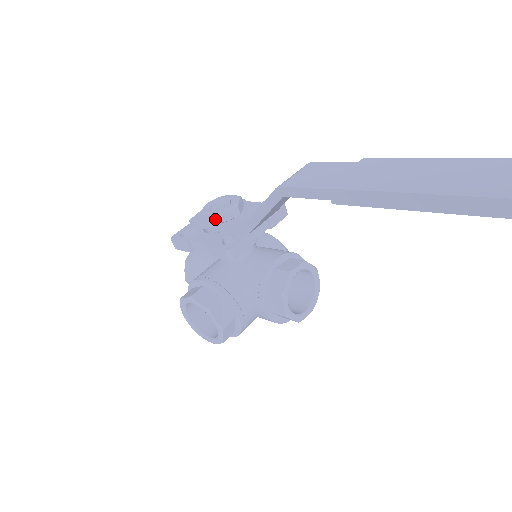
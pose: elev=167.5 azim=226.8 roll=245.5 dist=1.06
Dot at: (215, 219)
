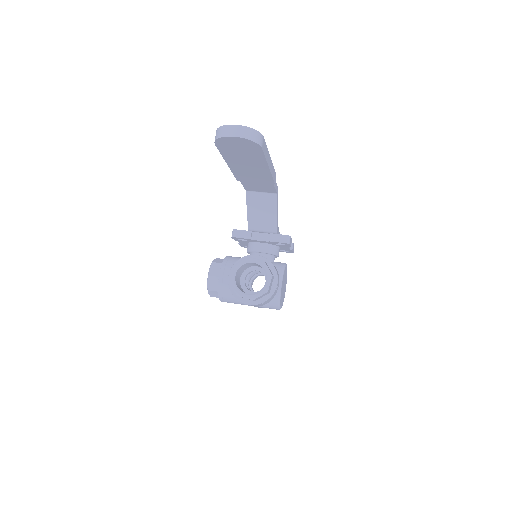
Dot at: occluded
